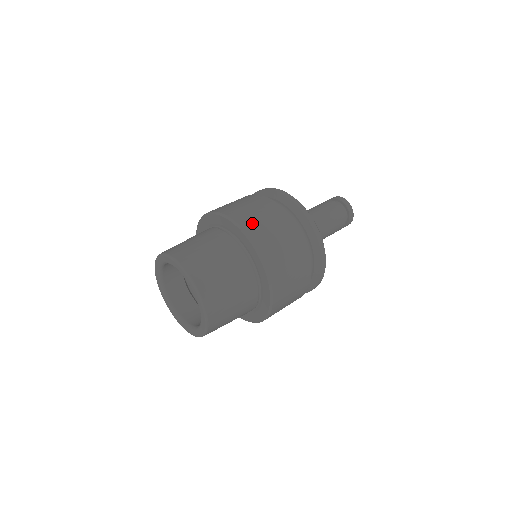
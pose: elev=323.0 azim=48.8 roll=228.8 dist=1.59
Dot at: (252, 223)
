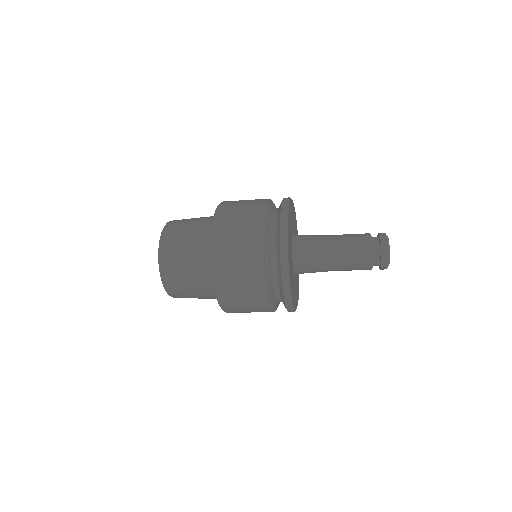
Dot at: occluded
